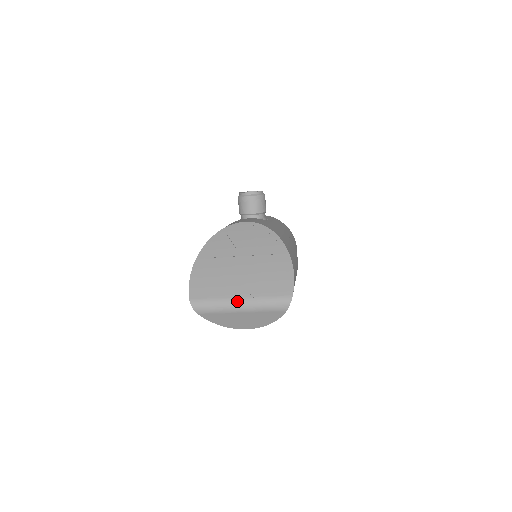
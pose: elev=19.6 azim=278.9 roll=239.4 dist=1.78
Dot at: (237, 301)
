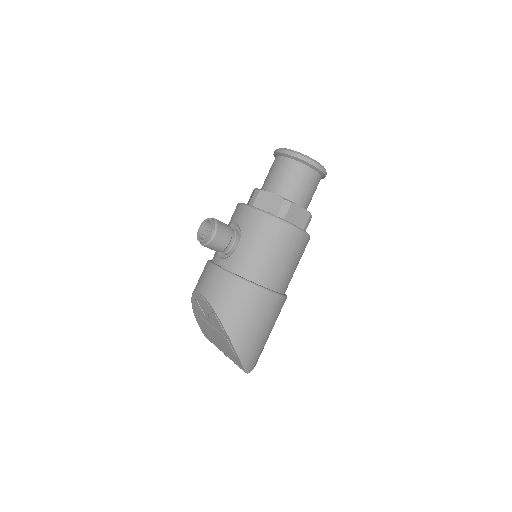
Dot at: occluded
